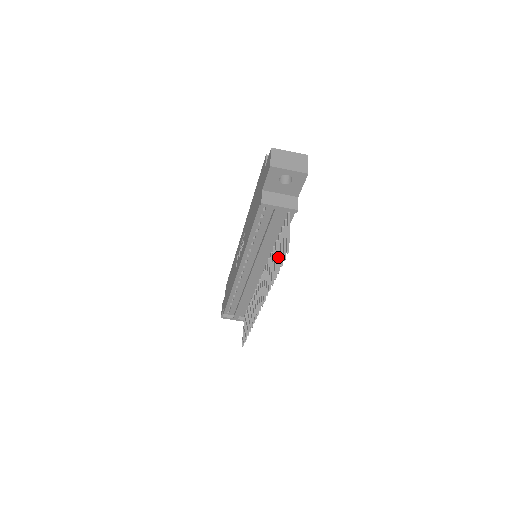
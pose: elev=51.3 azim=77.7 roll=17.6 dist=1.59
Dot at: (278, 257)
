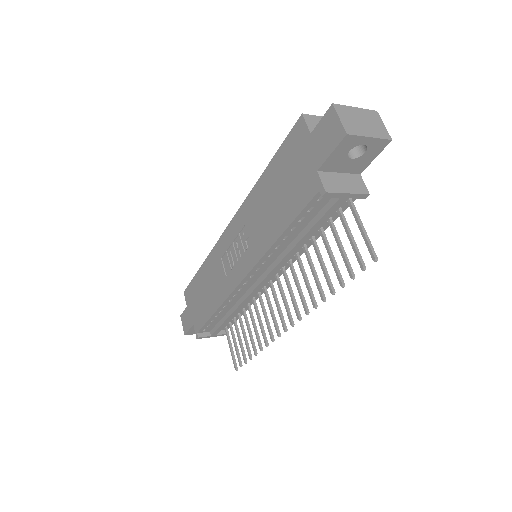
Dot at: (334, 263)
